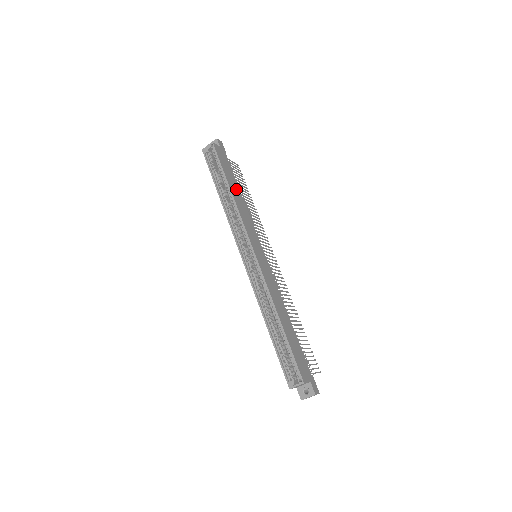
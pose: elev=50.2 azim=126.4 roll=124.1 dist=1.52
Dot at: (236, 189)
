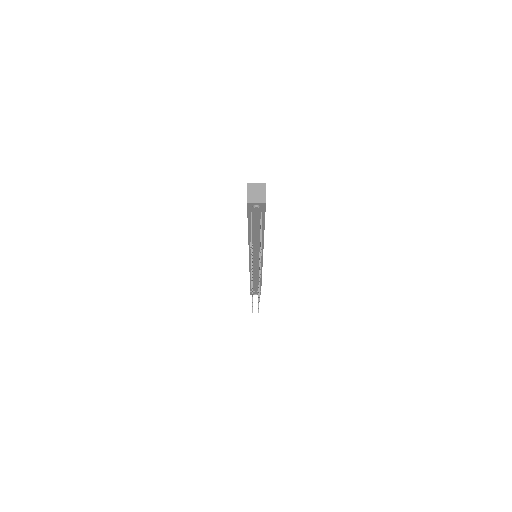
Dot at: occluded
